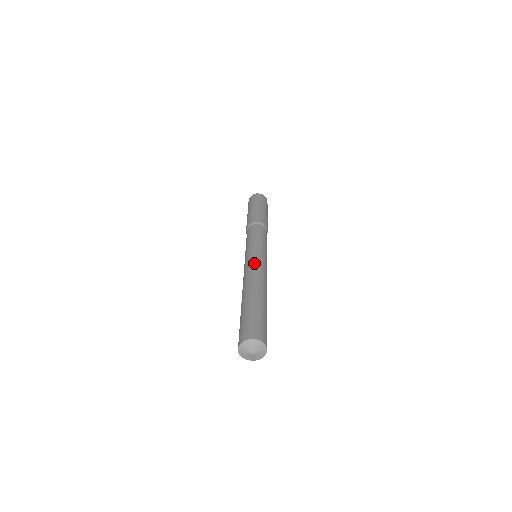
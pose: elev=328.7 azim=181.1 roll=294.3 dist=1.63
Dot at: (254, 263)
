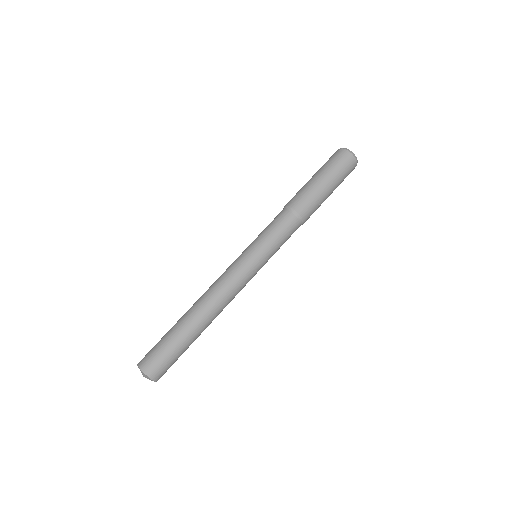
Dot at: (230, 277)
